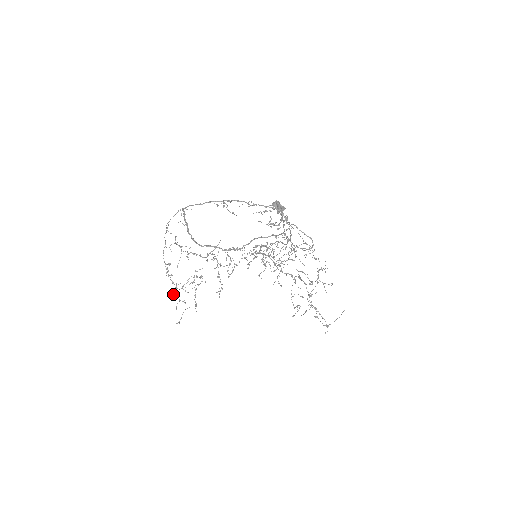
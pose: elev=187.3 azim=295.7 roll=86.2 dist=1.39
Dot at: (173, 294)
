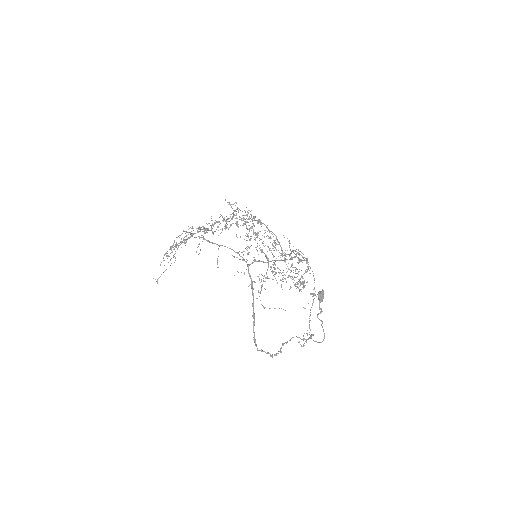
Dot at: occluded
